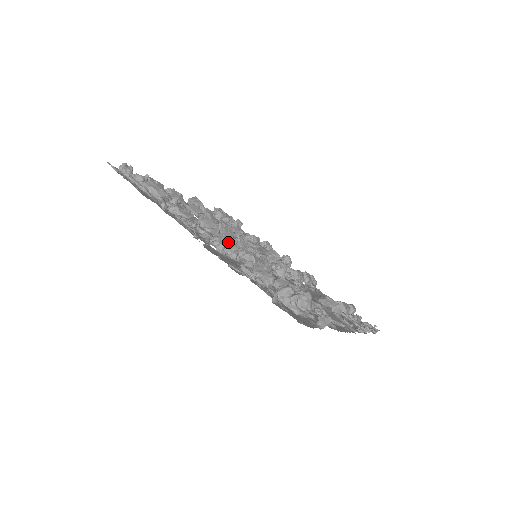
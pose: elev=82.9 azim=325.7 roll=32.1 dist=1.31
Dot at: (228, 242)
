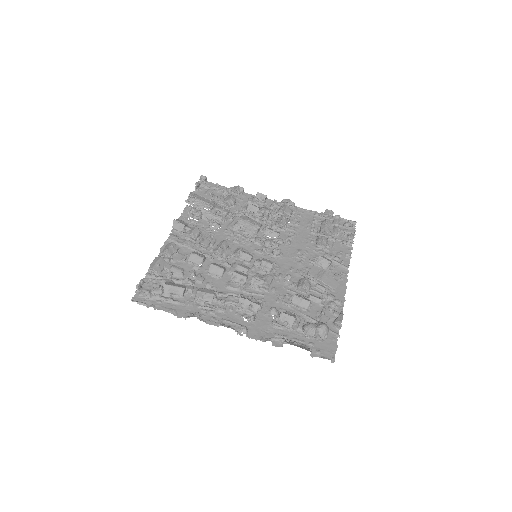
Dot at: (251, 306)
